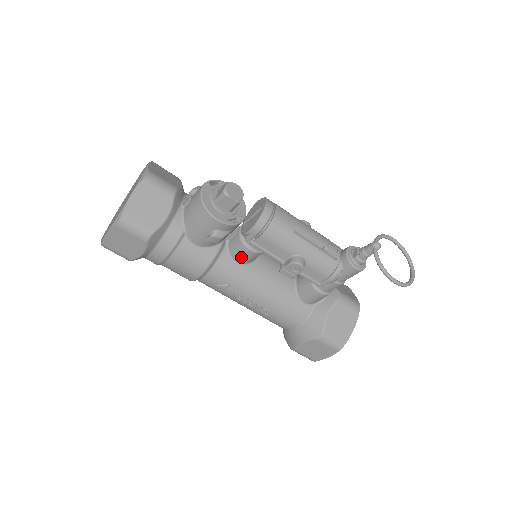
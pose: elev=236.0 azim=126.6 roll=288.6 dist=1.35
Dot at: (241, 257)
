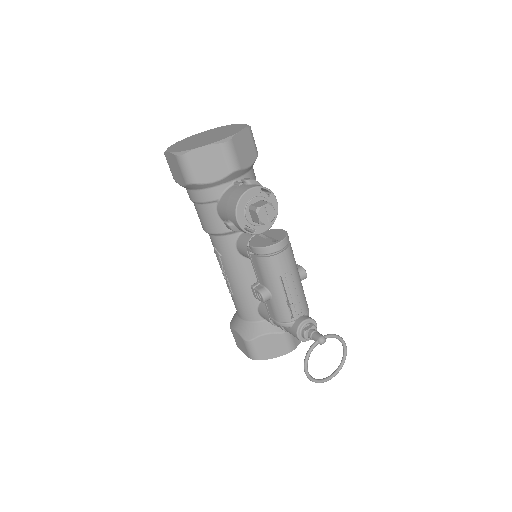
Dot at: (241, 250)
